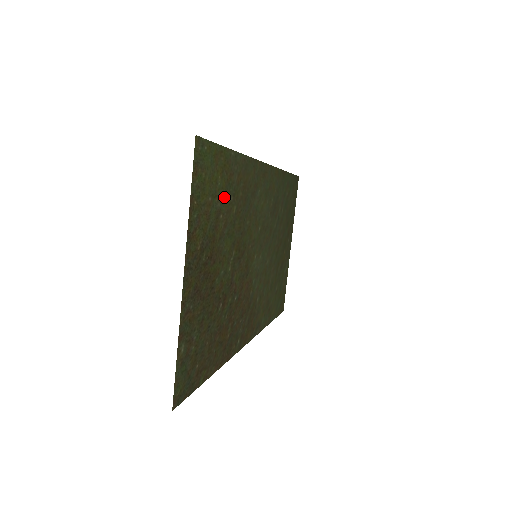
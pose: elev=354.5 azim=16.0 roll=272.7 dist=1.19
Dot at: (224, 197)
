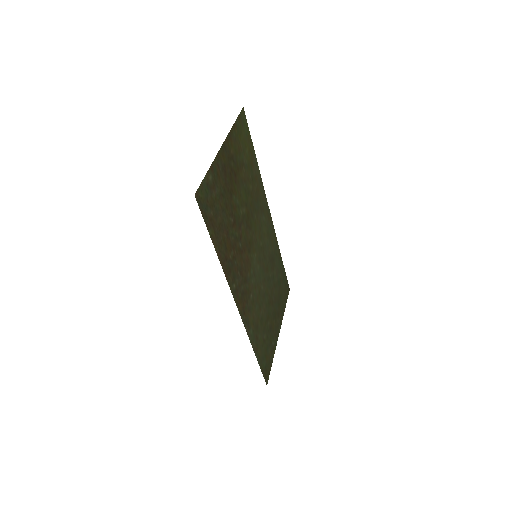
Dot at: (247, 166)
